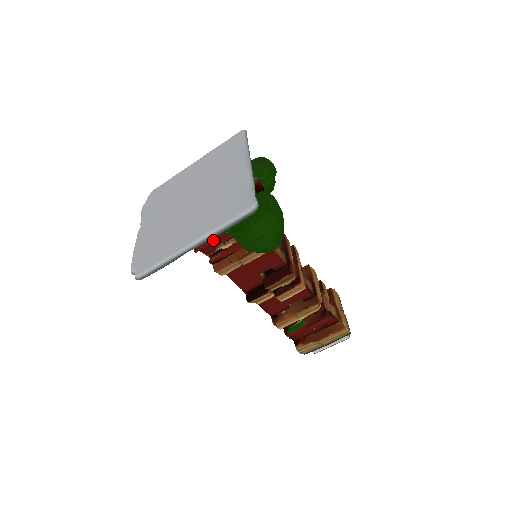
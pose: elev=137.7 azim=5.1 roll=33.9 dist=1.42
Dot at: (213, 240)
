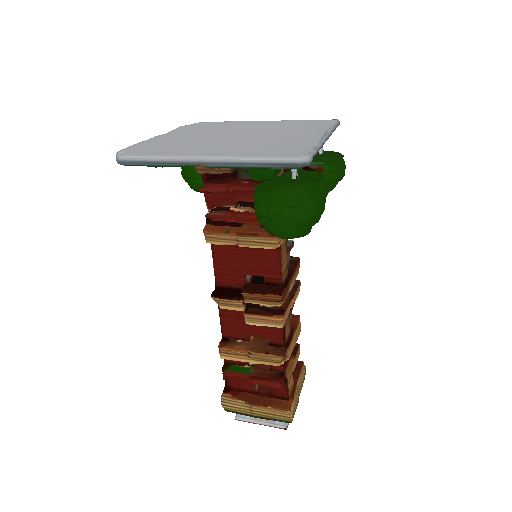
Dot at: (227, 194)
